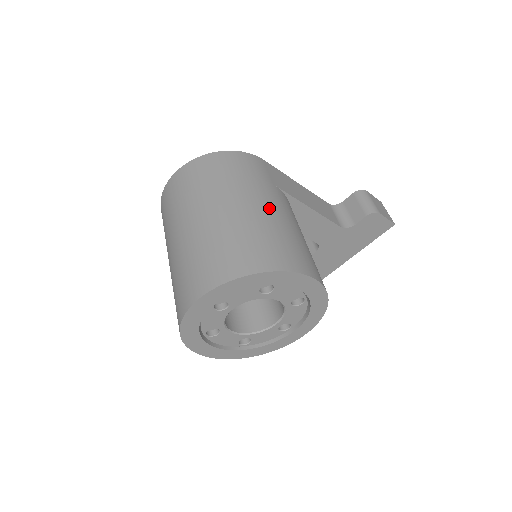
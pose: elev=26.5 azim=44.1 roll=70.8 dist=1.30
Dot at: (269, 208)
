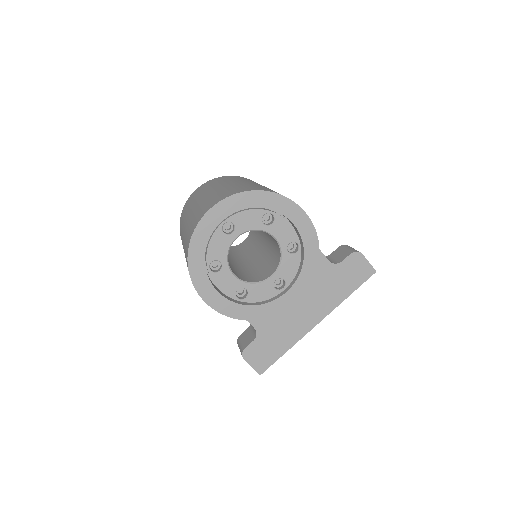
Dot at: occluded
